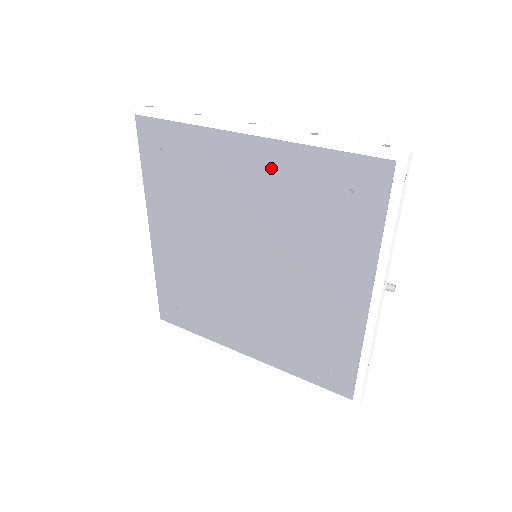
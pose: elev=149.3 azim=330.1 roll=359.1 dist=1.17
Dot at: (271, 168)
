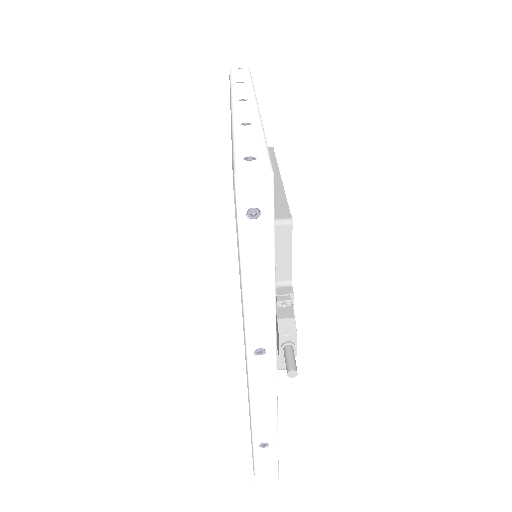
Dot at: occluded
